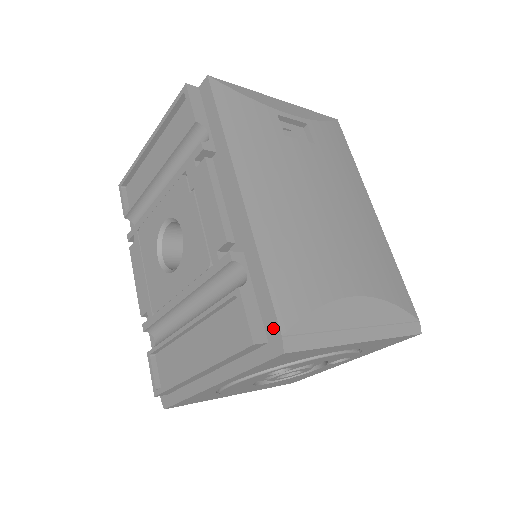
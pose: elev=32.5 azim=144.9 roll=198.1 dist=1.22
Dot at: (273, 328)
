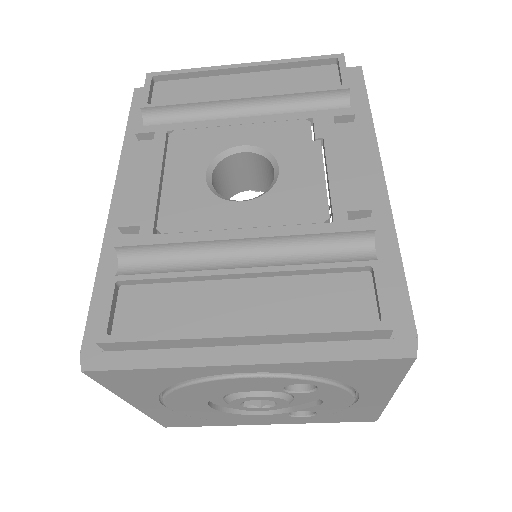
Dot at: (404, 324)
